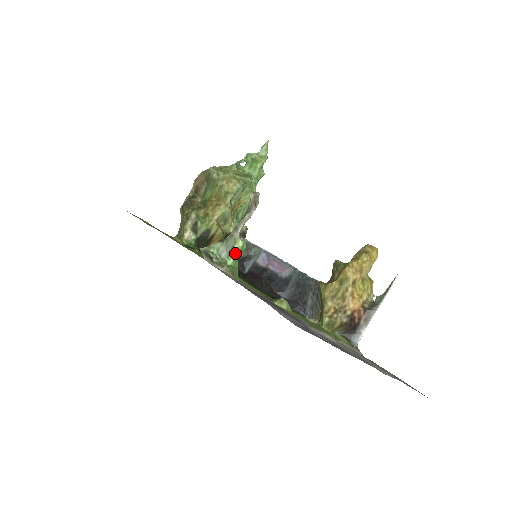
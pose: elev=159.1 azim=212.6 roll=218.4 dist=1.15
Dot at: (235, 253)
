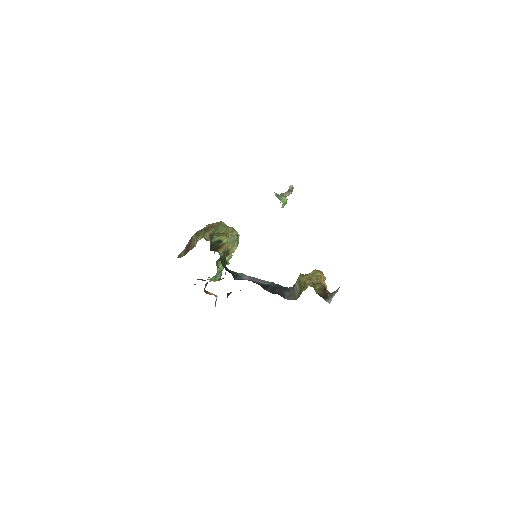
Dot at: (284, 199)
